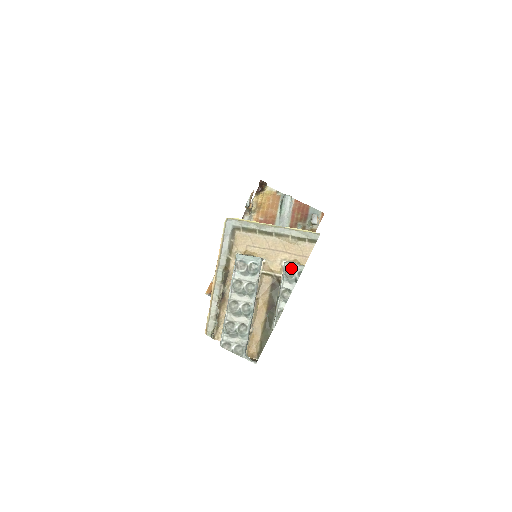
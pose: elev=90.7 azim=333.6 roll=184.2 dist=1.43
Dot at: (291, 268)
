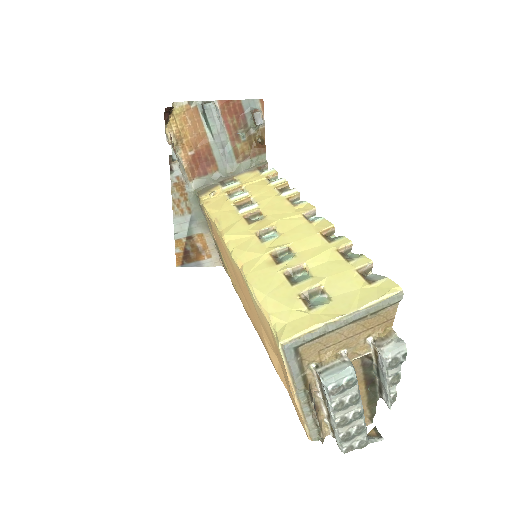
Dot at: (393, 357)
